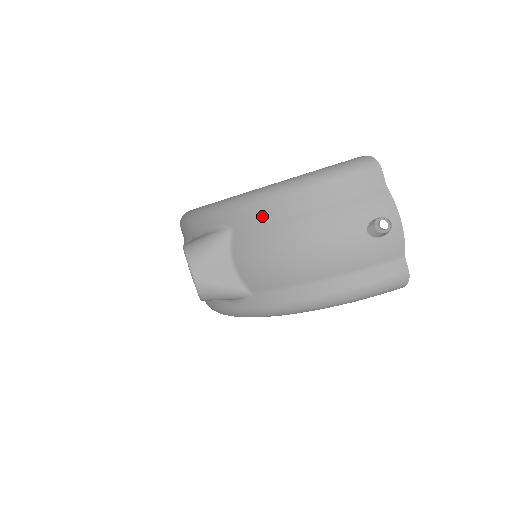
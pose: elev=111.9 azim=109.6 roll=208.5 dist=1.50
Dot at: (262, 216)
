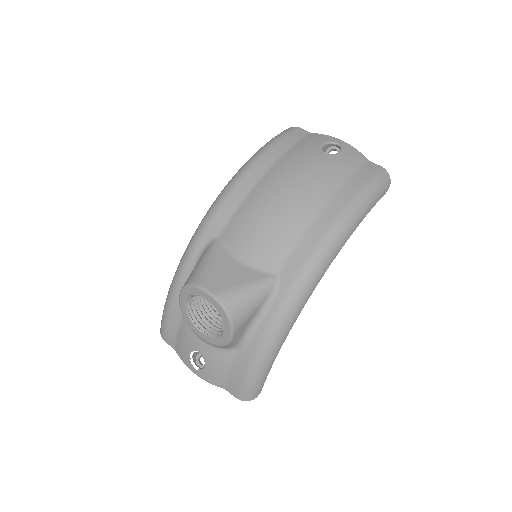
Dot at: (237, 200)
